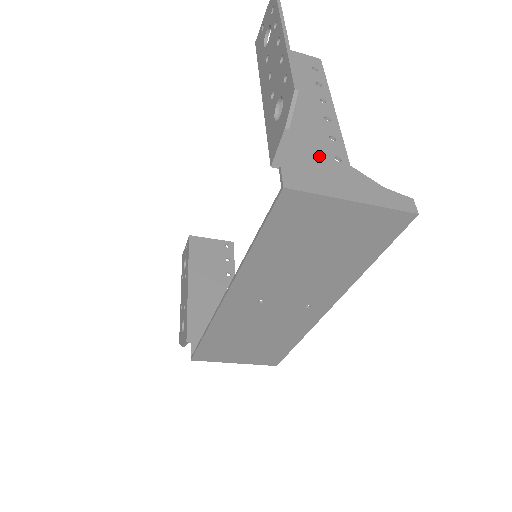
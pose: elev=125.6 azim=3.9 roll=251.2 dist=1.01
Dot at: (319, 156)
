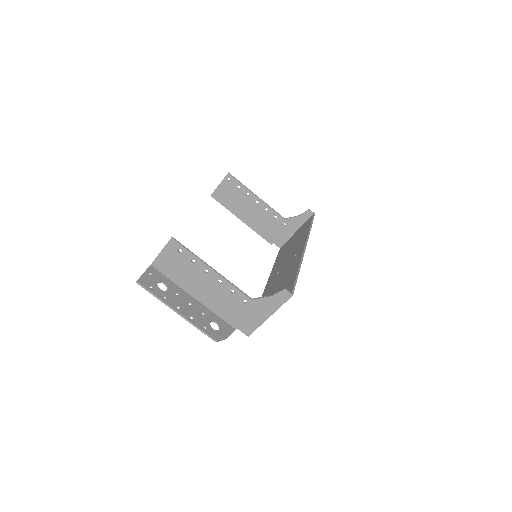
Dot at: (240, 309)
